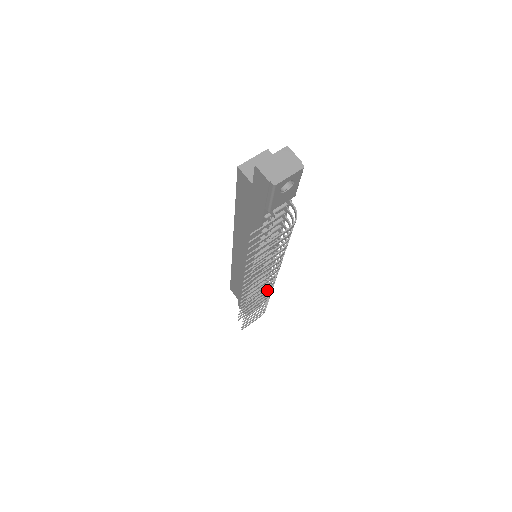
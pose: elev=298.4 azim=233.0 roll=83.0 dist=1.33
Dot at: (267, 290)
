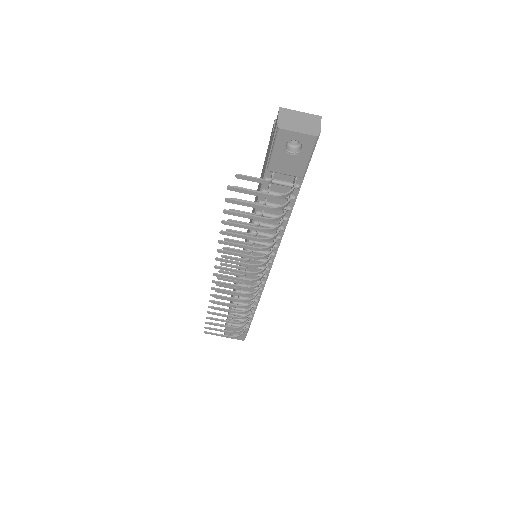
Dot at: (240, 292)
